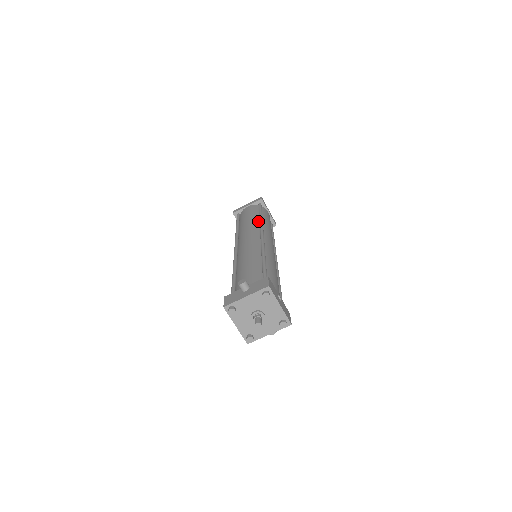
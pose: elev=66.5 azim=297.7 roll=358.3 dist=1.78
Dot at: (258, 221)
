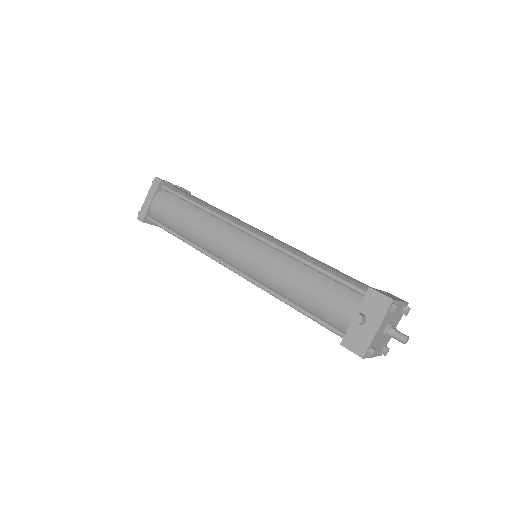
Dot at: (205, 214)
